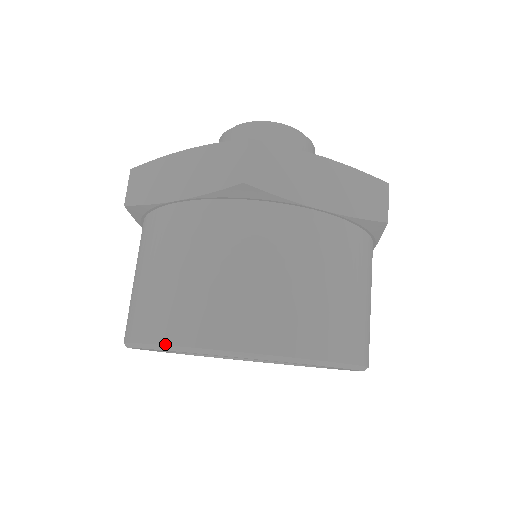
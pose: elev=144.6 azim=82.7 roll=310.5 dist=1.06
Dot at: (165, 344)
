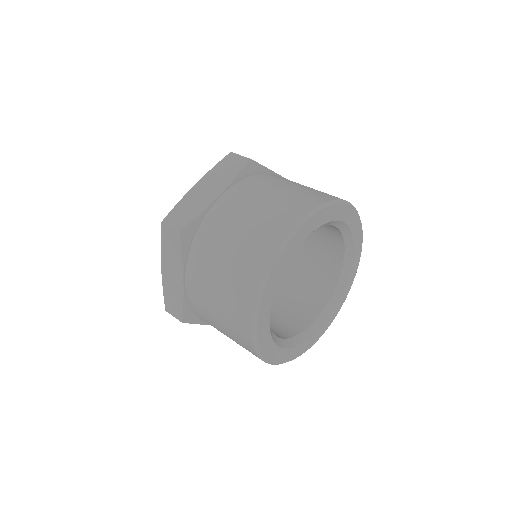
Dot at: (297, 224)
